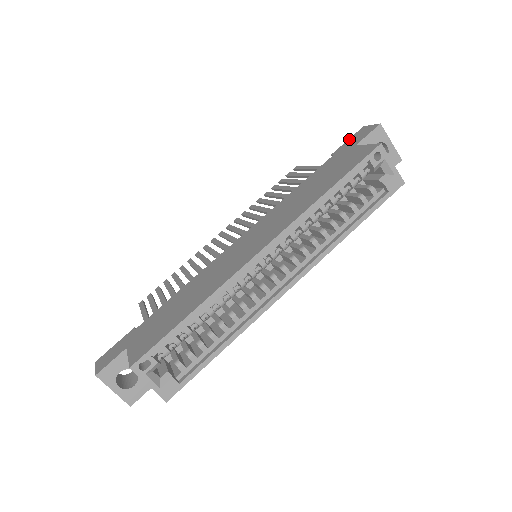
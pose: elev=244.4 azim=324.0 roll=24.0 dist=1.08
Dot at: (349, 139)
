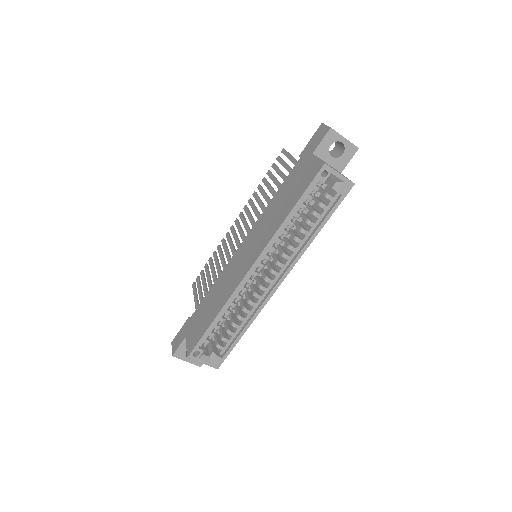
Dot at: (311, 139)
